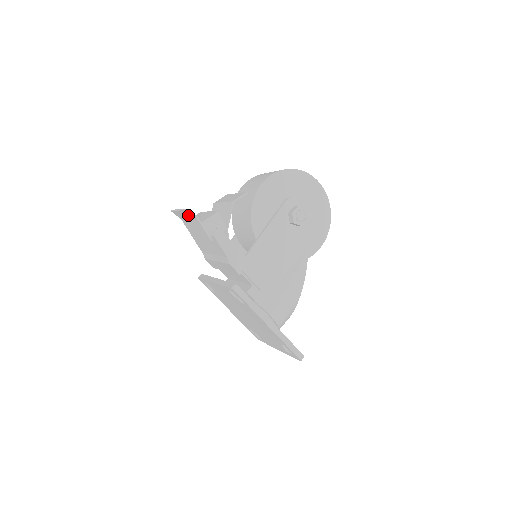
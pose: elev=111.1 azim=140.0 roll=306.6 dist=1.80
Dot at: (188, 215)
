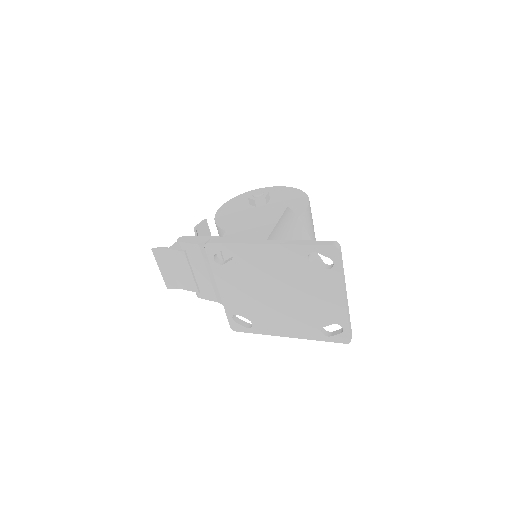
Dot at: (163, 259)
